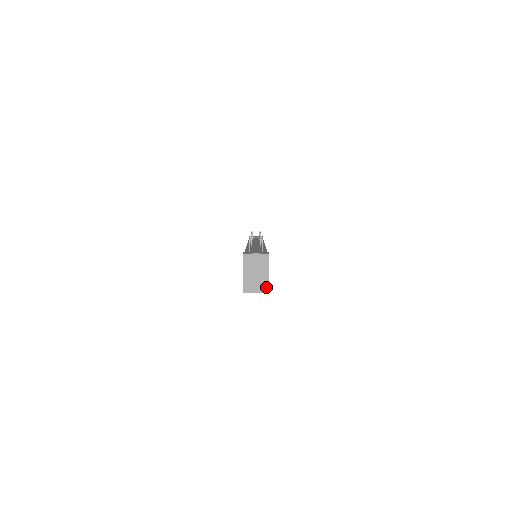
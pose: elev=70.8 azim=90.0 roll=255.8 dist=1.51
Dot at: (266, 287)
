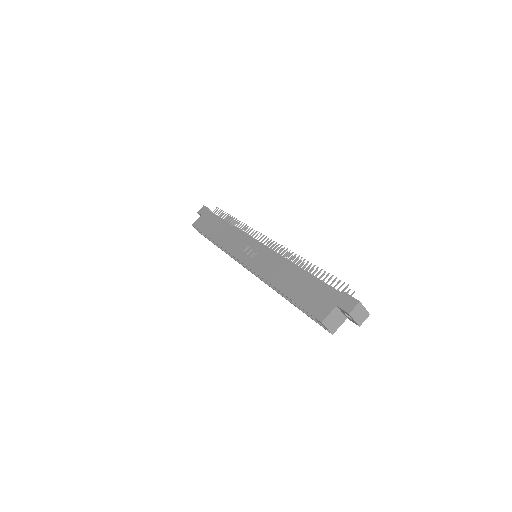
Dot at: (335, 329)
